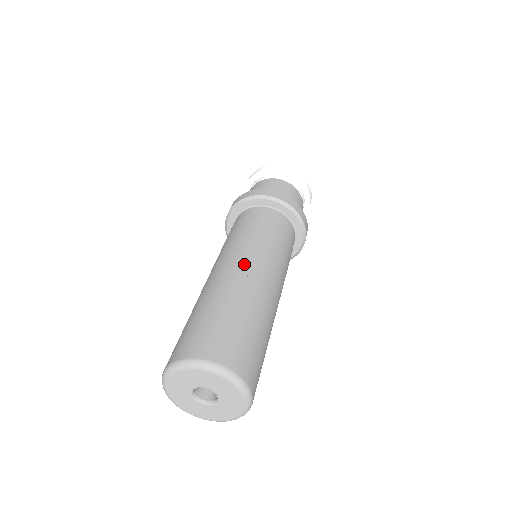
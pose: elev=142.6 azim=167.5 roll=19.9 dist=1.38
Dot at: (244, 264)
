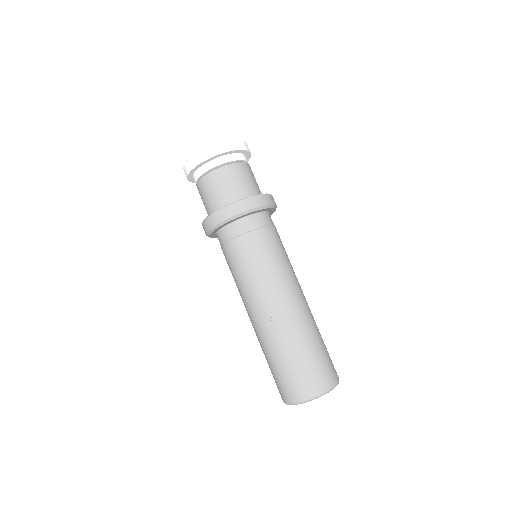
Dot at: (253, 310)
